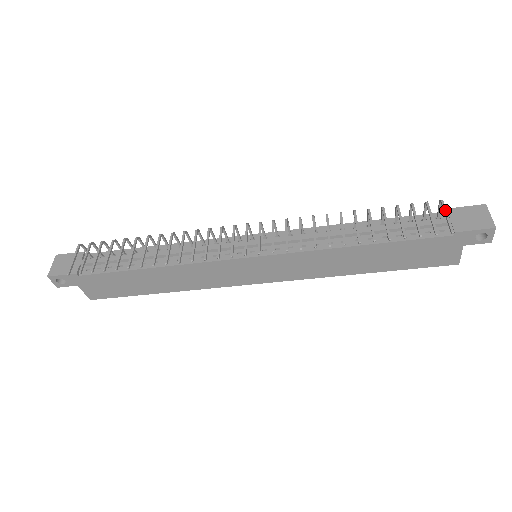
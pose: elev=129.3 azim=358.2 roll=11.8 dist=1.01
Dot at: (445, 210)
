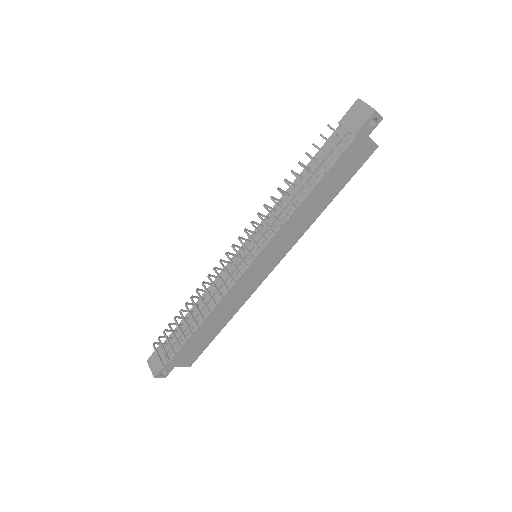
Dot at: (335, 131)
